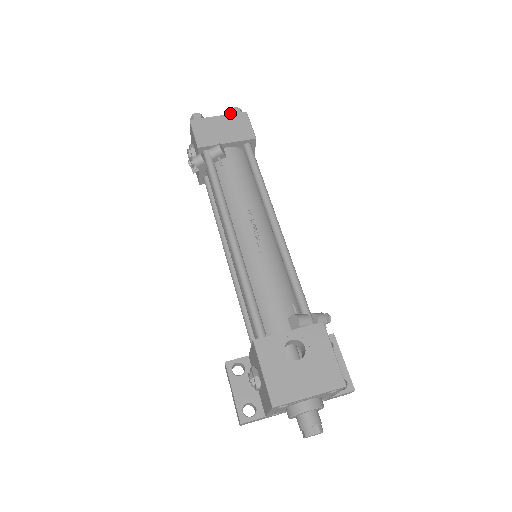
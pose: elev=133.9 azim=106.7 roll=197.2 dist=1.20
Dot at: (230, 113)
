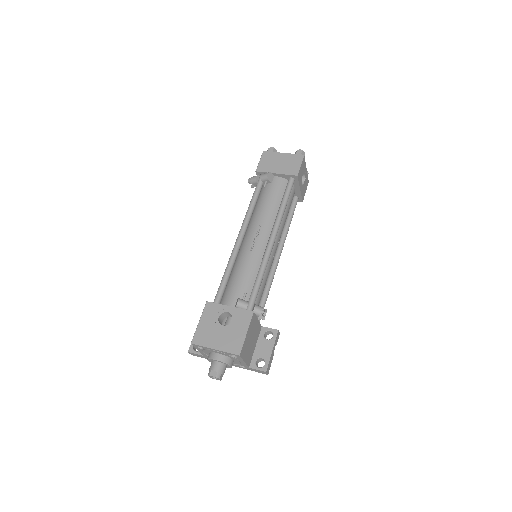
Dot at: (295, 153)
